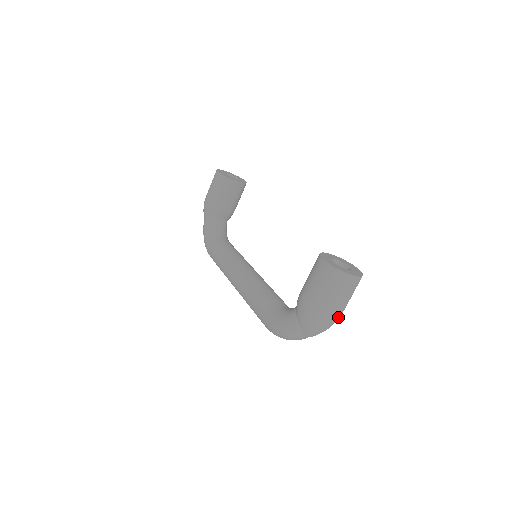
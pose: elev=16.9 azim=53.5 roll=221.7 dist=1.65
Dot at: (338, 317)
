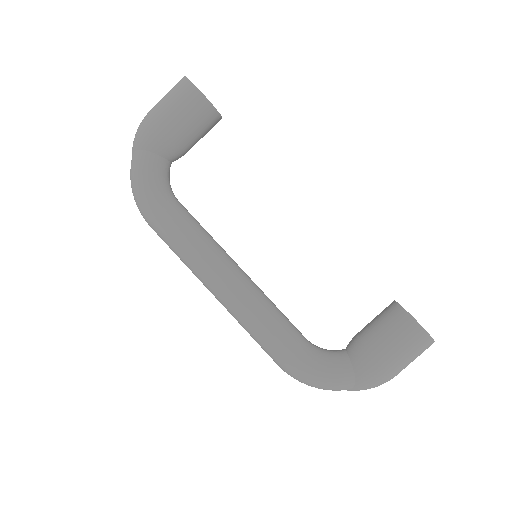
Dot at: occluded
